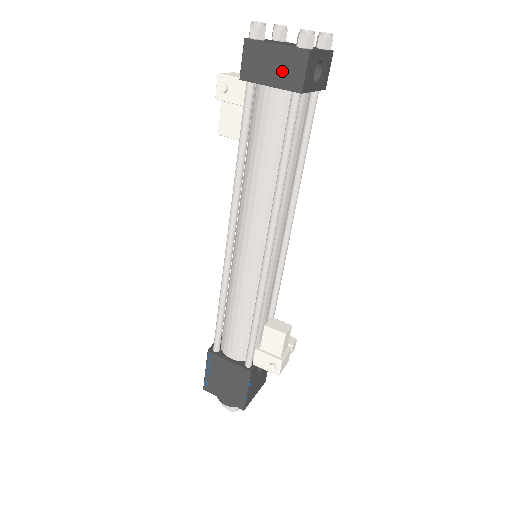
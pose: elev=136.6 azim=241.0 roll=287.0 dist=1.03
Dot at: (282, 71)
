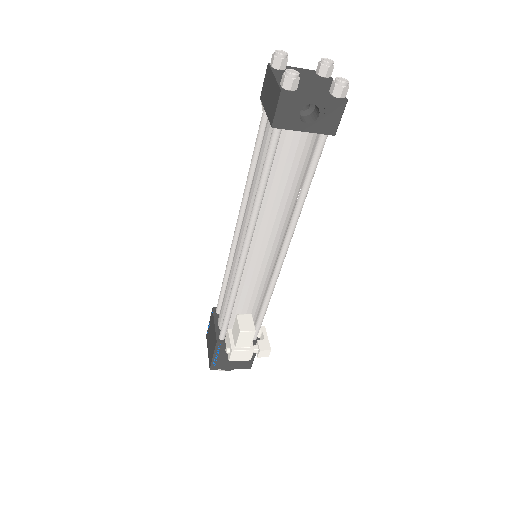
Dot at: (271, 102)
